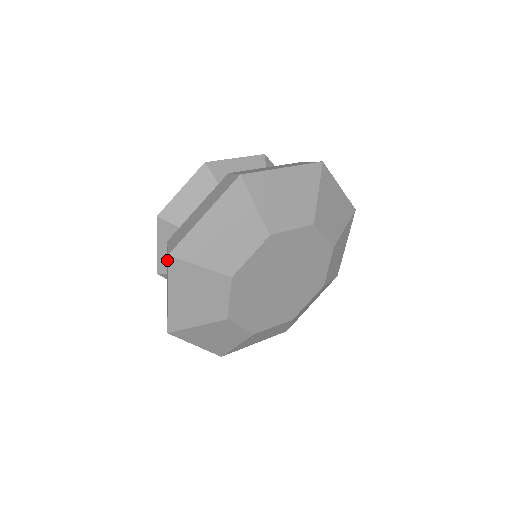
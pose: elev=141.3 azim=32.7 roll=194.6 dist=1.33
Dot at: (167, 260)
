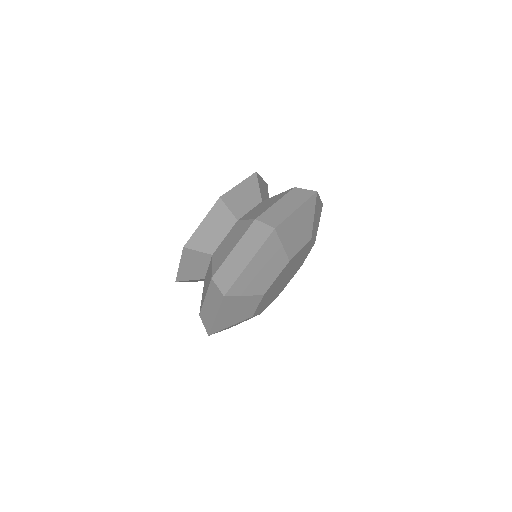
Dot at: (215, 294)
